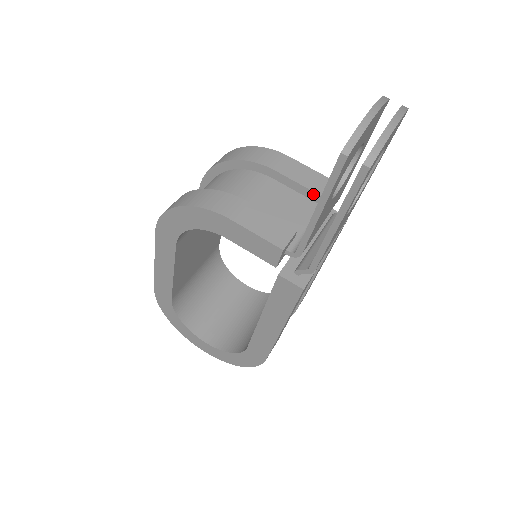
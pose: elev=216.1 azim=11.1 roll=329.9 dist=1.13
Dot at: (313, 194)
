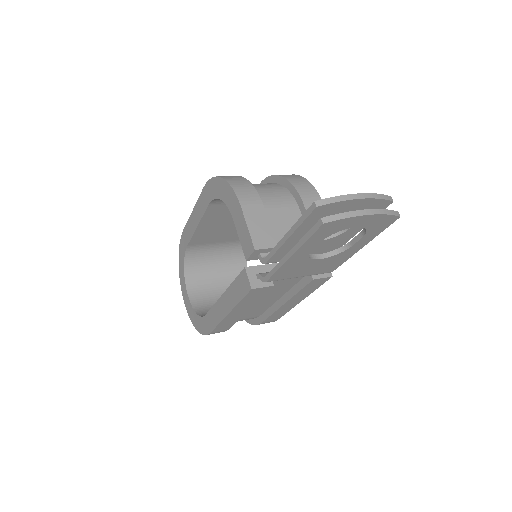
Dot at: occluded
